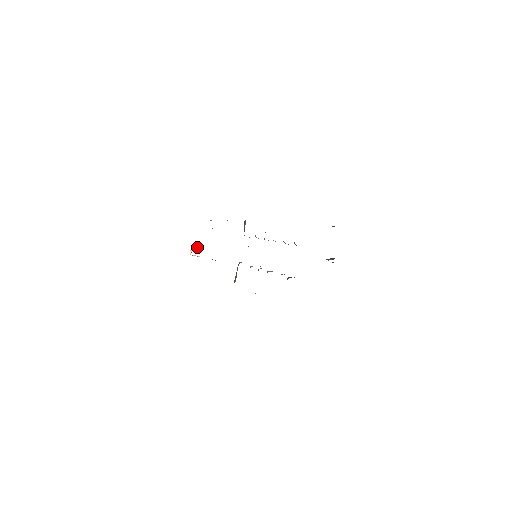
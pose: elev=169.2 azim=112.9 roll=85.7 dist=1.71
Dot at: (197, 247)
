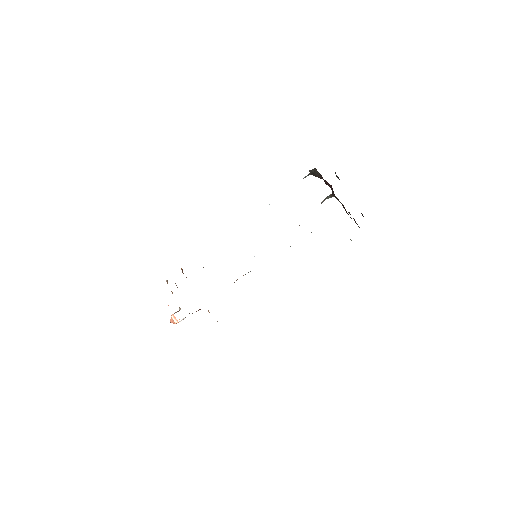
Dot at: (175, 312)
